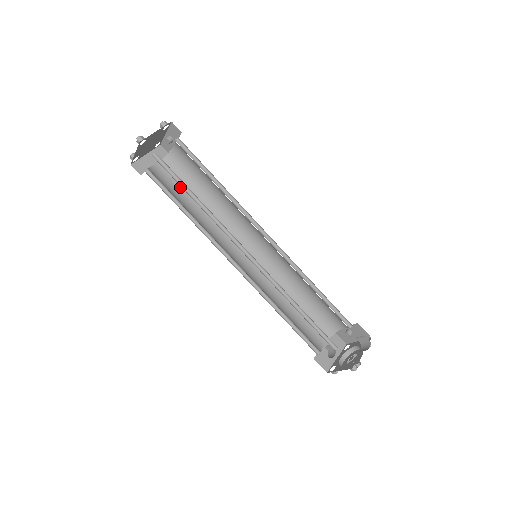
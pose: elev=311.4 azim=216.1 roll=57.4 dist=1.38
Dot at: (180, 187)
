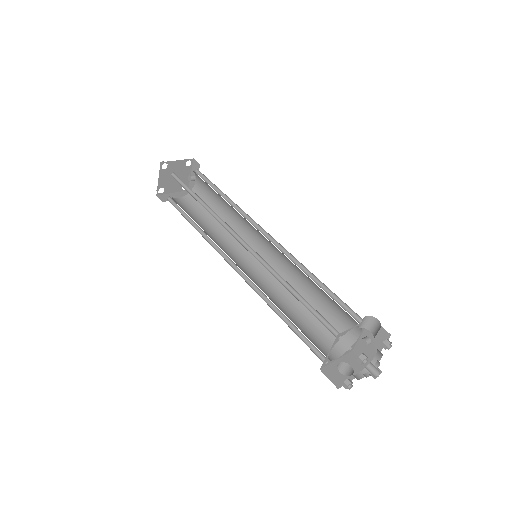
Dot at: (196, 213)
